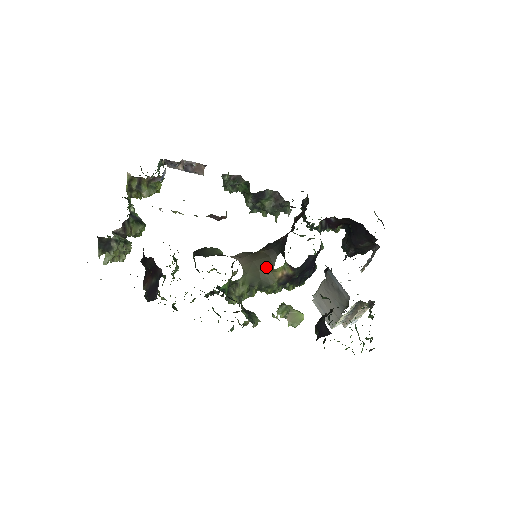
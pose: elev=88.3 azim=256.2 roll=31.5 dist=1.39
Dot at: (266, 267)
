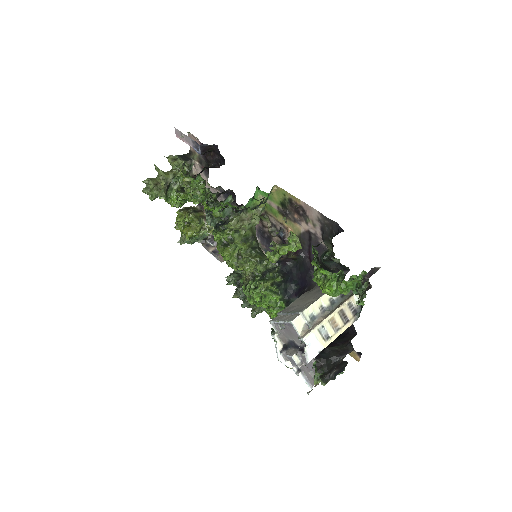
Dot at: occluded
